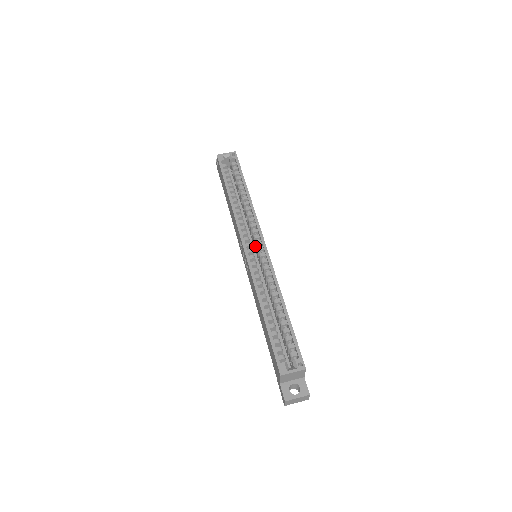
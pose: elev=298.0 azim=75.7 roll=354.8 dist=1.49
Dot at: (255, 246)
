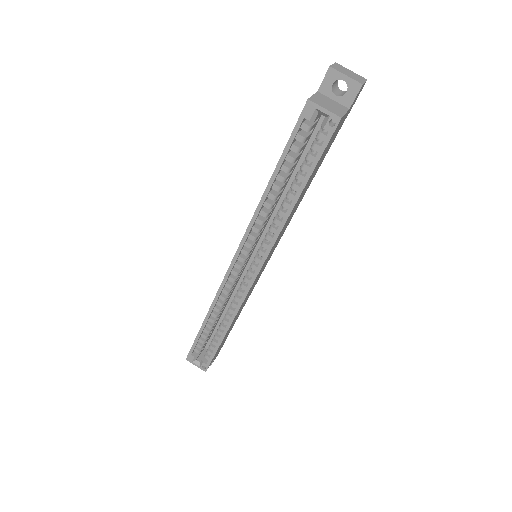
Dot at: occluded
